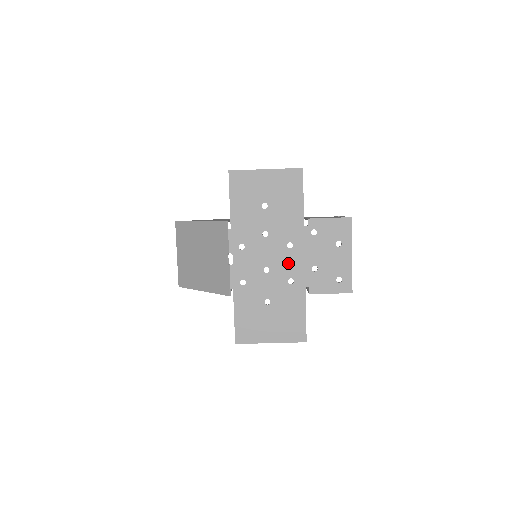
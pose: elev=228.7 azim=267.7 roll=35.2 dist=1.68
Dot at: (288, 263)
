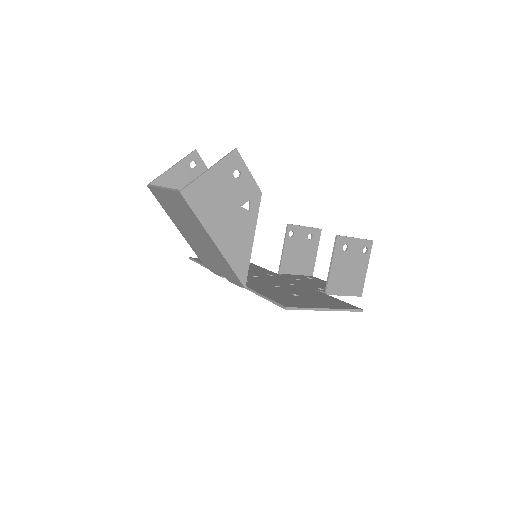
Dot at: occluded
